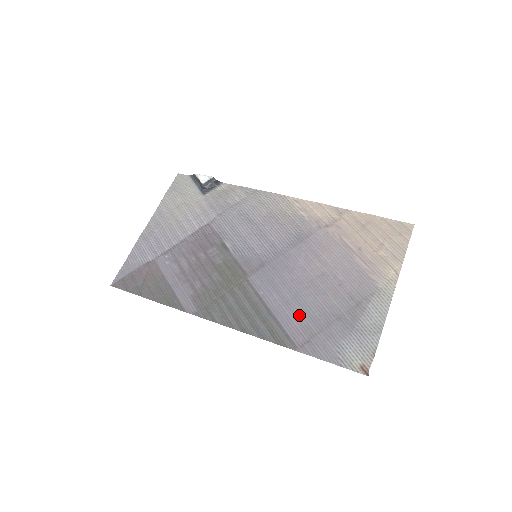
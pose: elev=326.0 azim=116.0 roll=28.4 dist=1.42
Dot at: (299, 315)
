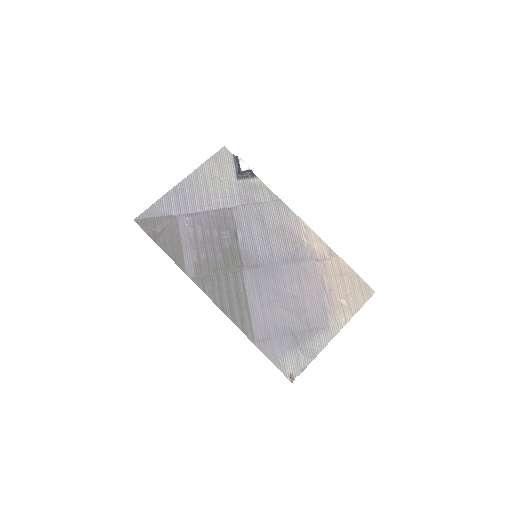
Dot at: (267, 318)
